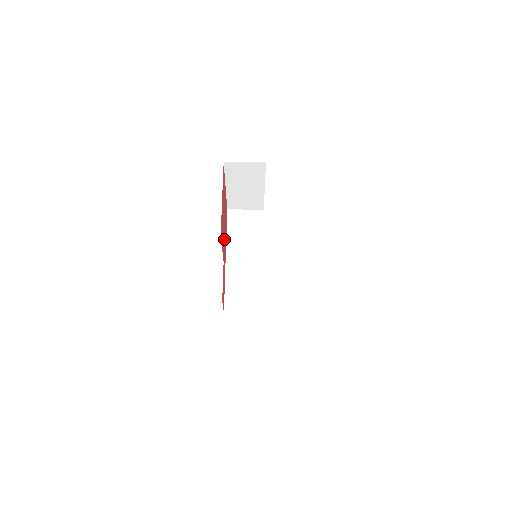
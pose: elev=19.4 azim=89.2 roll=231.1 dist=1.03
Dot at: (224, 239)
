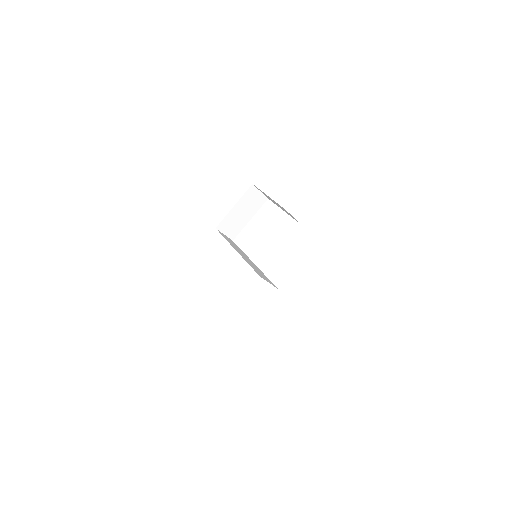
Dot at: occluded
